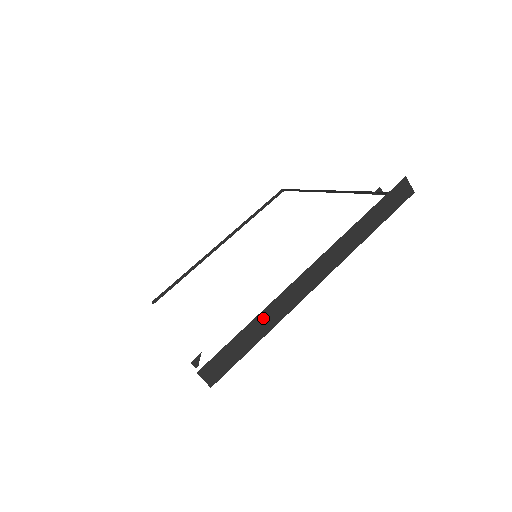
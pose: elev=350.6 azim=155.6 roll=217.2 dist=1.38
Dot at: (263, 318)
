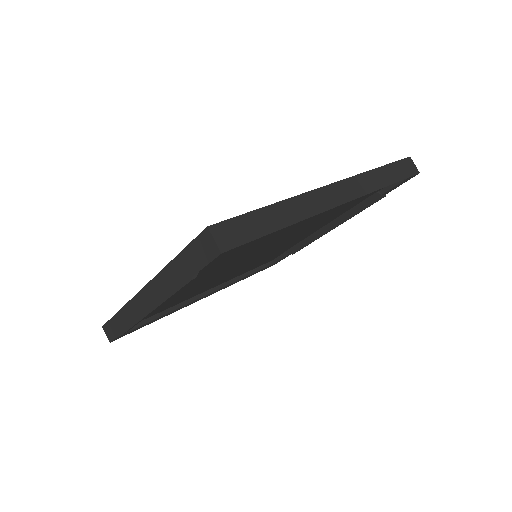
Dot at: (286, 207)
